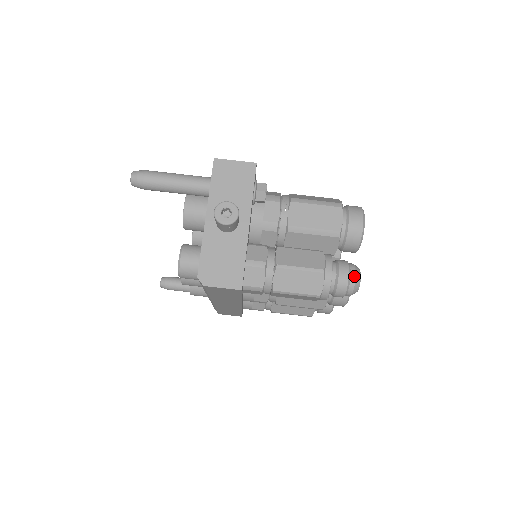
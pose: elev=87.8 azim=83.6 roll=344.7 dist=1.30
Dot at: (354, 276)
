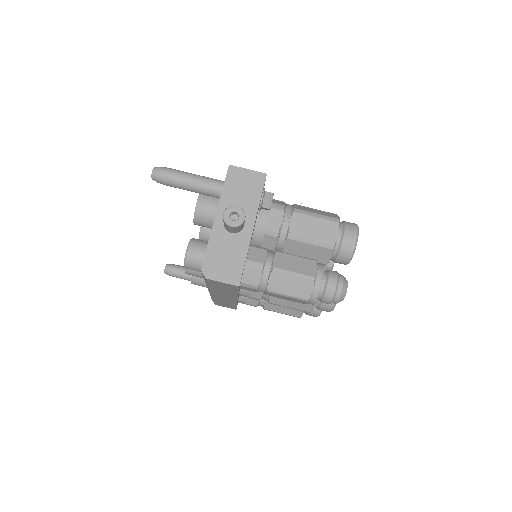
Dot at: (341, 286)
